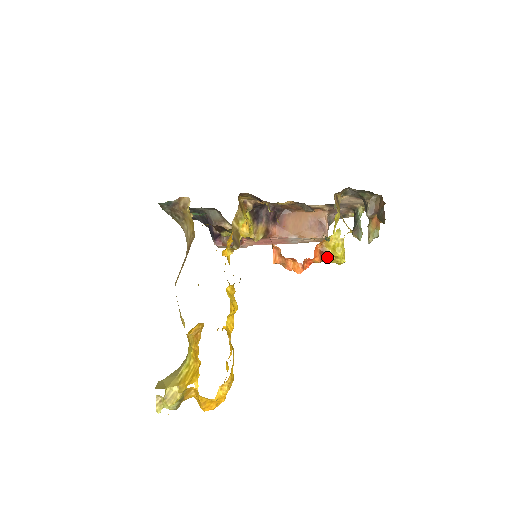
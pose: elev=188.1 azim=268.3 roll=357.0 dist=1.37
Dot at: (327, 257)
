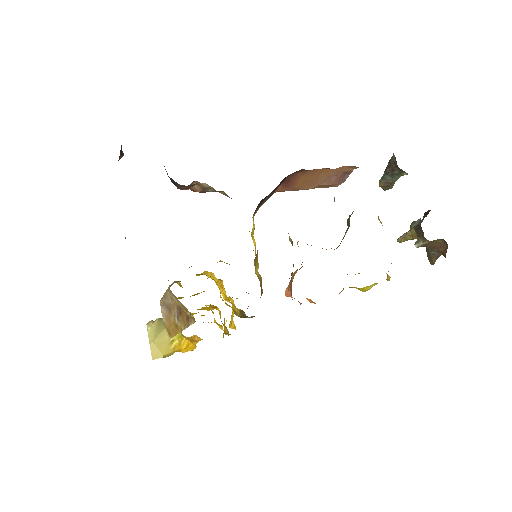
Dot at: occluded
